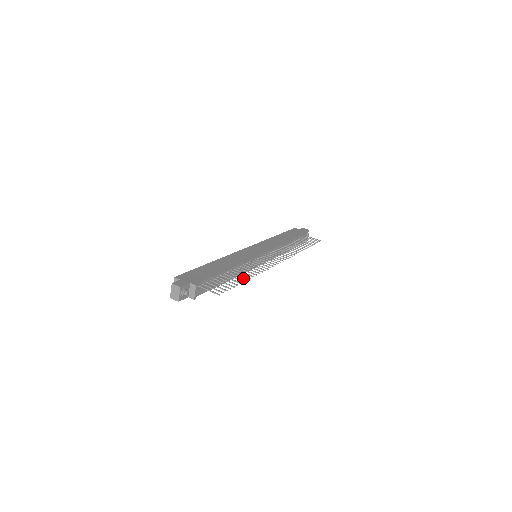
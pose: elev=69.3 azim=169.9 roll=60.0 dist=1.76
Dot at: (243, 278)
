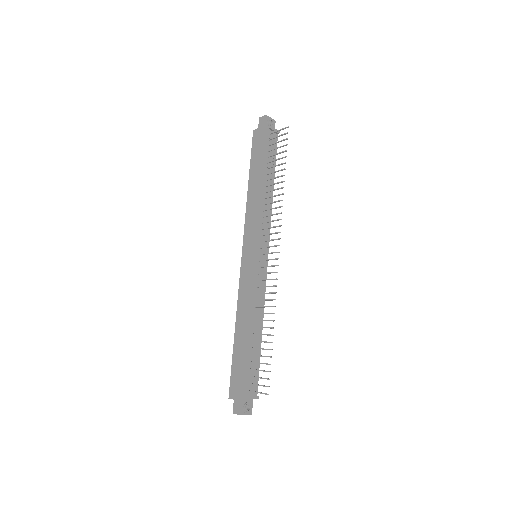
Dot at: occluded
